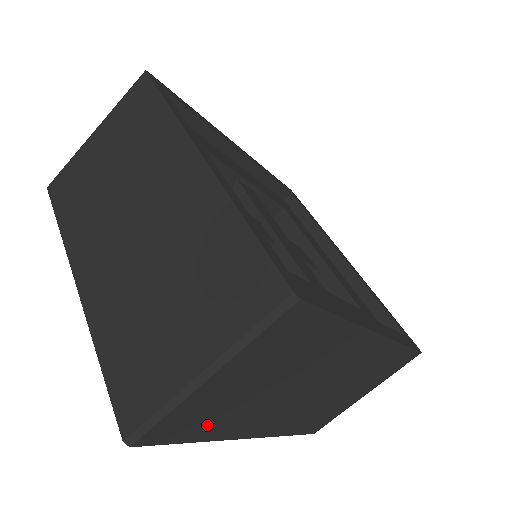
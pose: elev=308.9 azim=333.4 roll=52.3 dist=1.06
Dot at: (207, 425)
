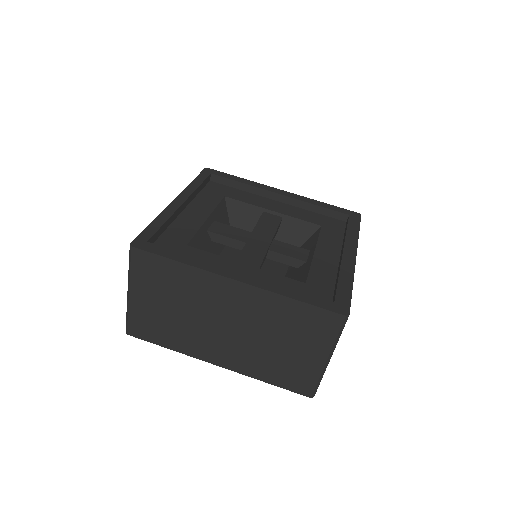
Dot at: (164, 335)
